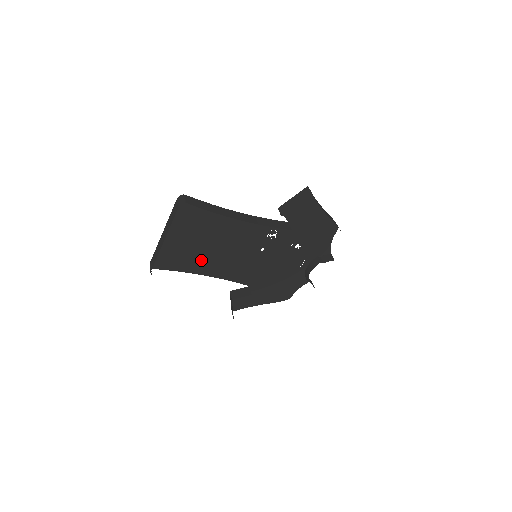
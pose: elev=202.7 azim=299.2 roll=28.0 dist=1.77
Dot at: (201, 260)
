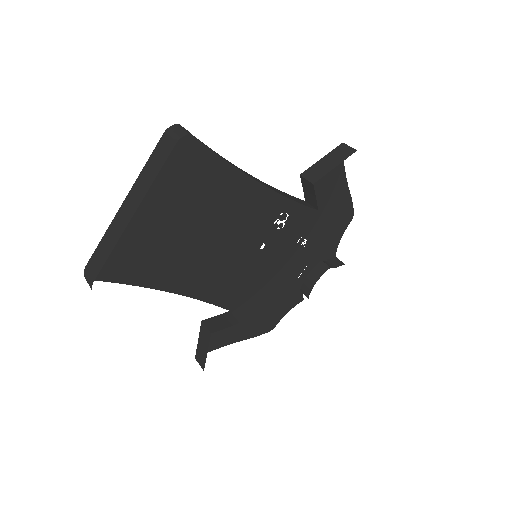
Dot at: (174, 263)
